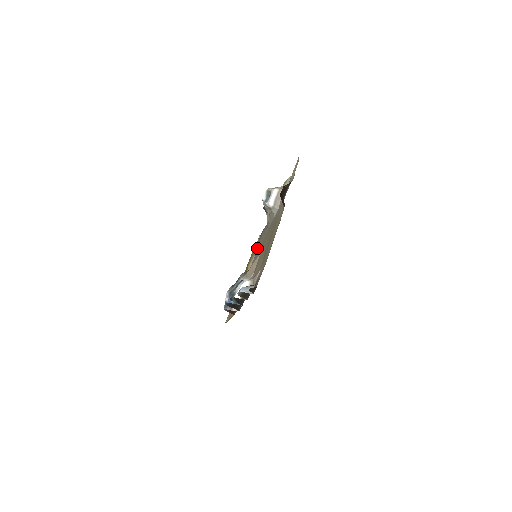
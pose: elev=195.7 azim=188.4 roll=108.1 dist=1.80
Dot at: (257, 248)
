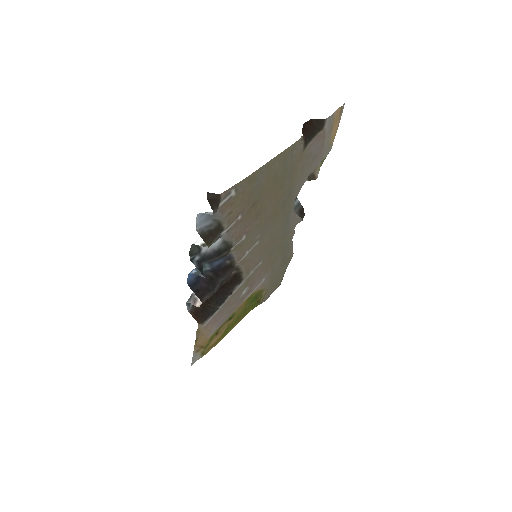
Dot at: (268, 281)
